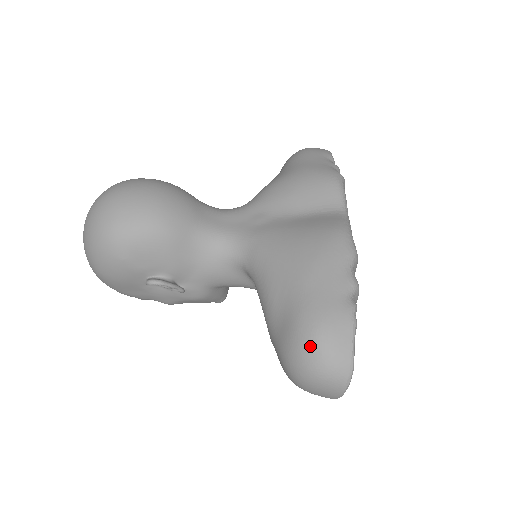
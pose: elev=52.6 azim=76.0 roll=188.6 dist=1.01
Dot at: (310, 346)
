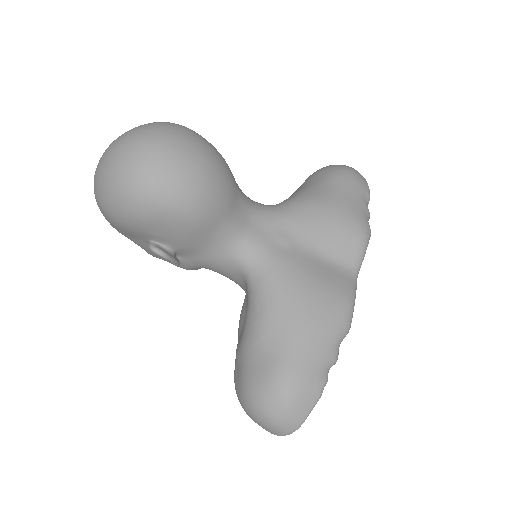
Dot at: (277, 400)
